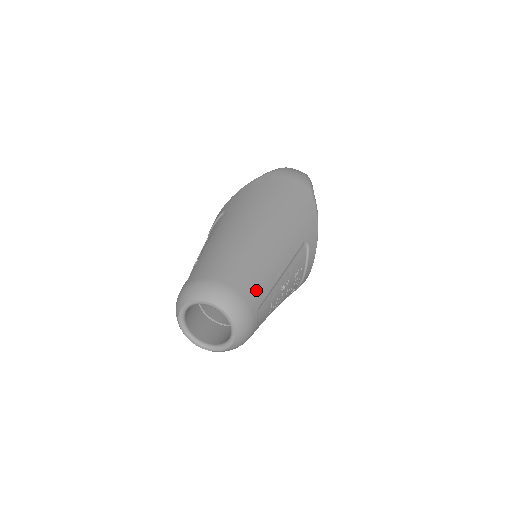
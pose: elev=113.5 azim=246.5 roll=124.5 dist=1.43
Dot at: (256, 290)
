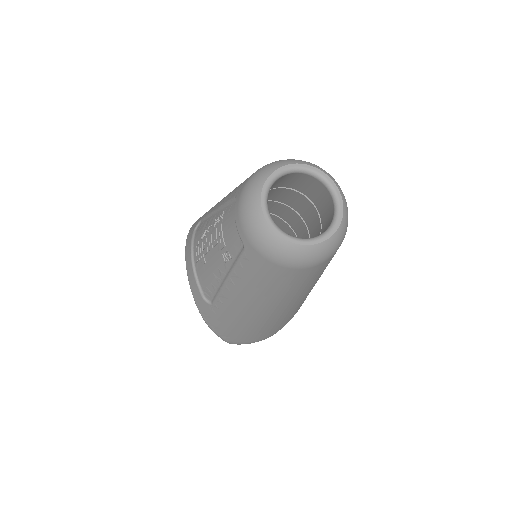
Dot at: occluded
